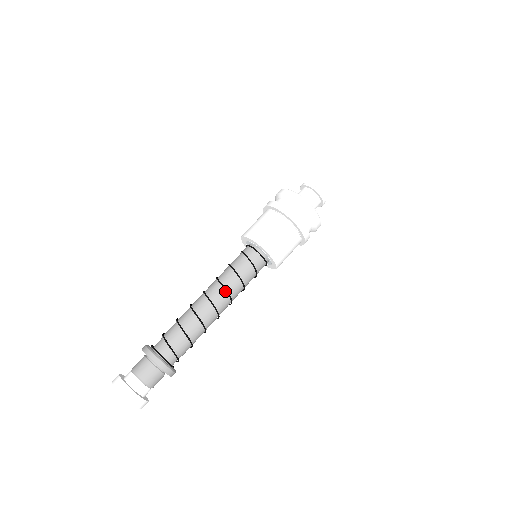
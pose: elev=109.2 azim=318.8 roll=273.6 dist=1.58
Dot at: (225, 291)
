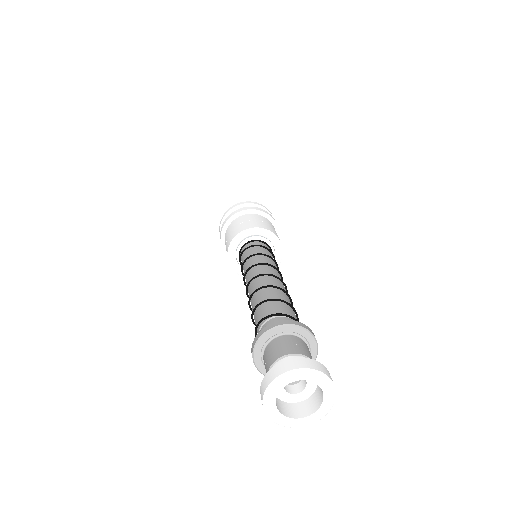
Dot at: (271, 267)
